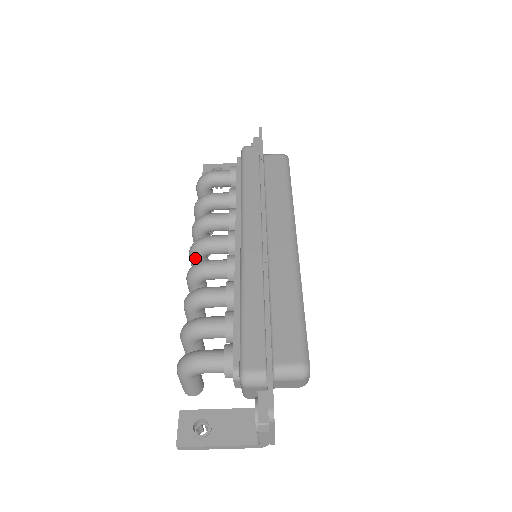
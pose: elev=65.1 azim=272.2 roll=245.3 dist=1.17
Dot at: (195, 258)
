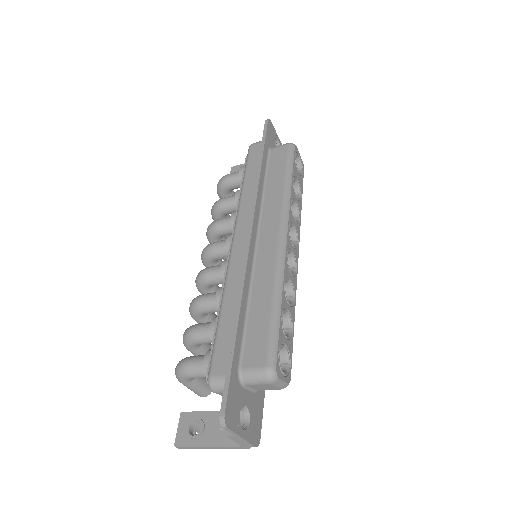
Dot at: (206, 265)
